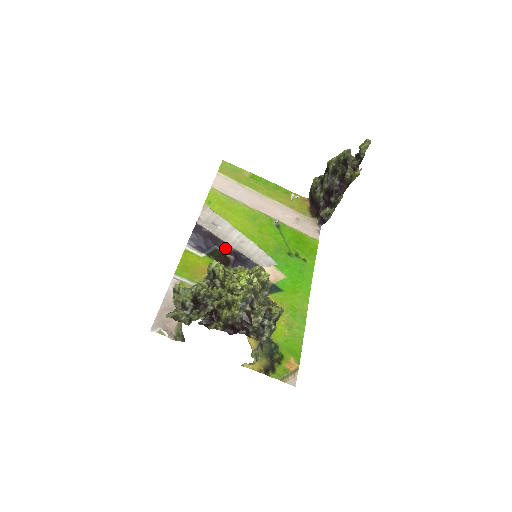
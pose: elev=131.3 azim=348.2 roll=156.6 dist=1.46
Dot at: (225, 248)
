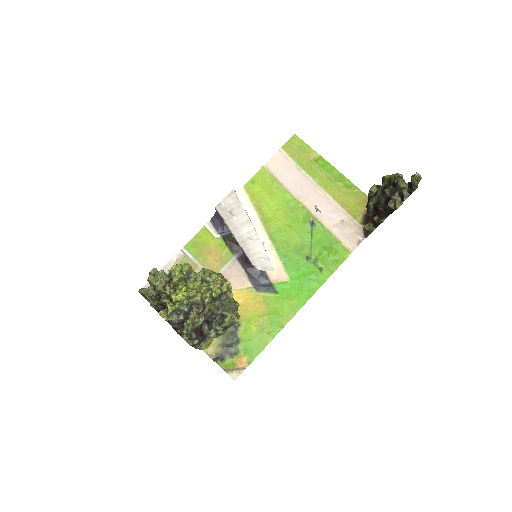
Dot at: occluded
